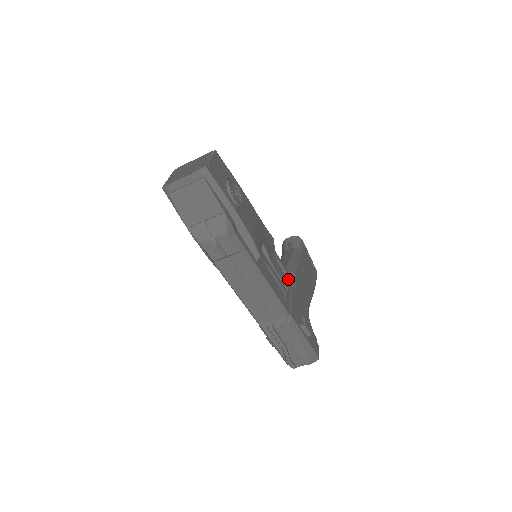
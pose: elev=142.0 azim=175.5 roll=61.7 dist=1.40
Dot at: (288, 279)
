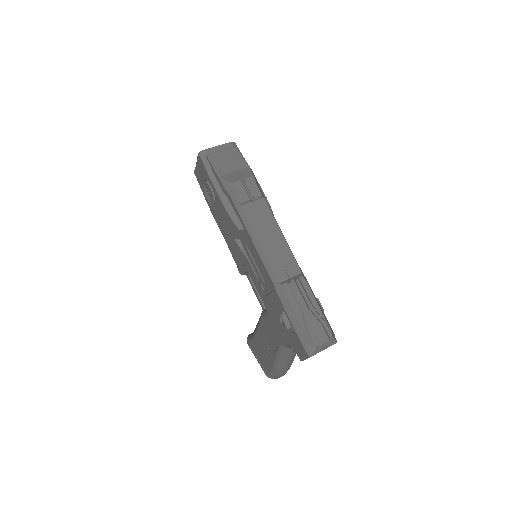
Dot at: occluded
